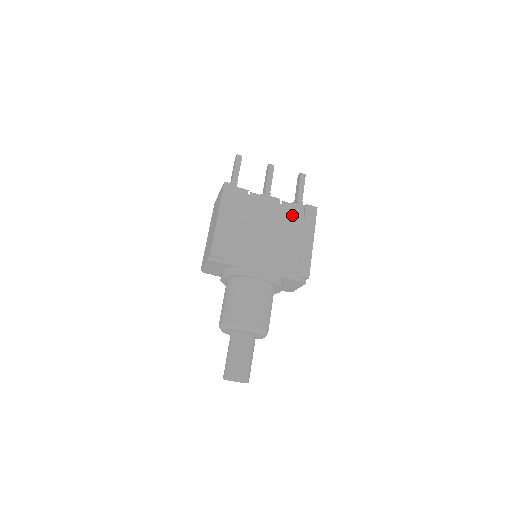
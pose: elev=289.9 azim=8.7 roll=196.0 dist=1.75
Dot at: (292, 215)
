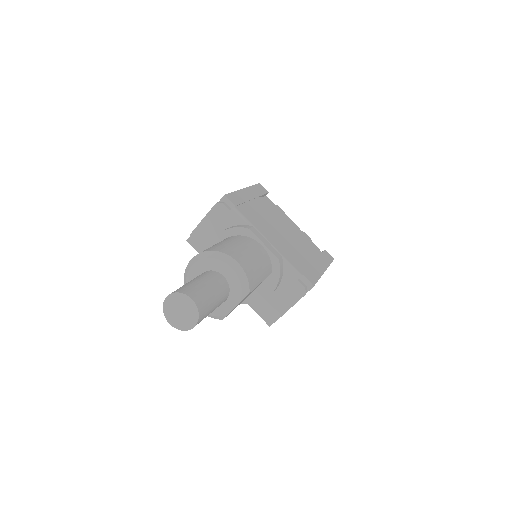
Dot at: (310, 243)
